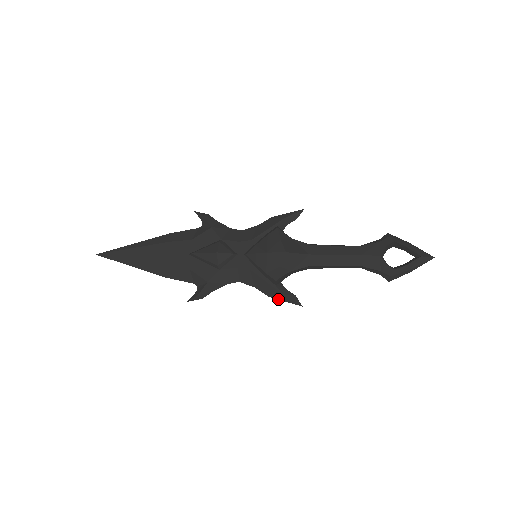
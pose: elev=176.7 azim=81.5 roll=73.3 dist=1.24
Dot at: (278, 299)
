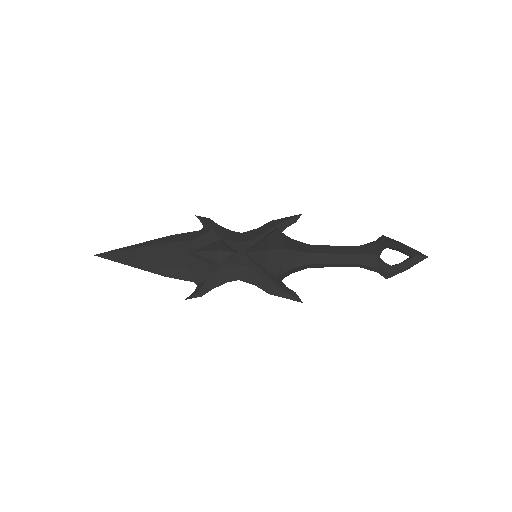
Dot at: (278, 296)
